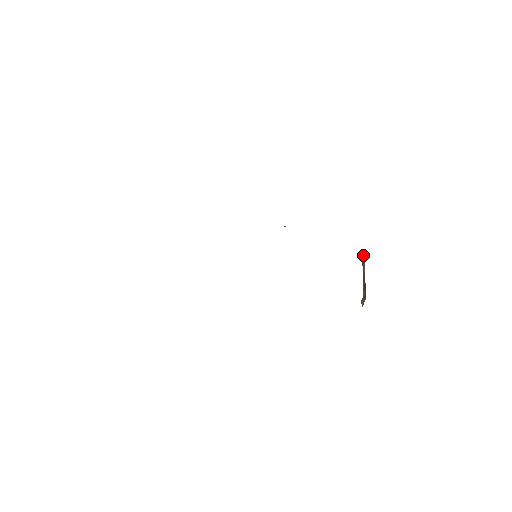
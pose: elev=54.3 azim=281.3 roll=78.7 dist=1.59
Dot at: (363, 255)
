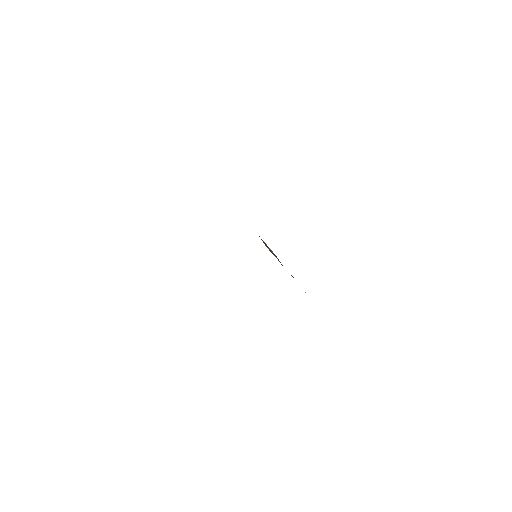
Dot at: occluded
